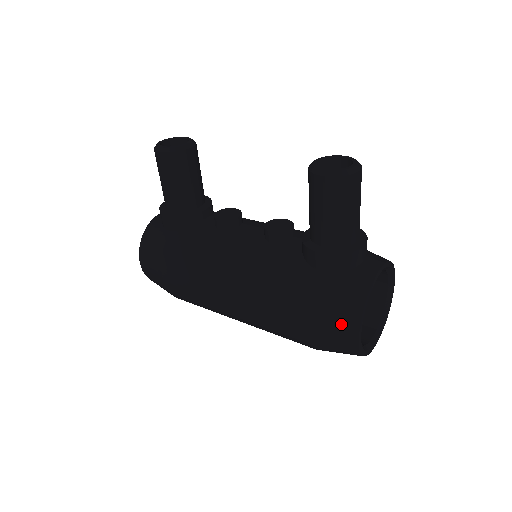
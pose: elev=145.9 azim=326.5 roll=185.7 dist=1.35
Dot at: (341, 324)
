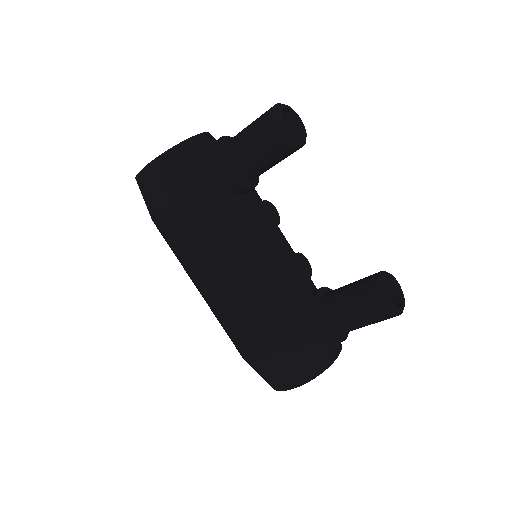
Dot at: (289, 377)
